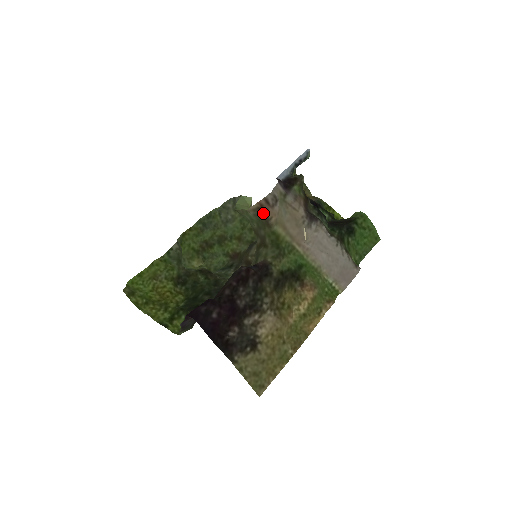
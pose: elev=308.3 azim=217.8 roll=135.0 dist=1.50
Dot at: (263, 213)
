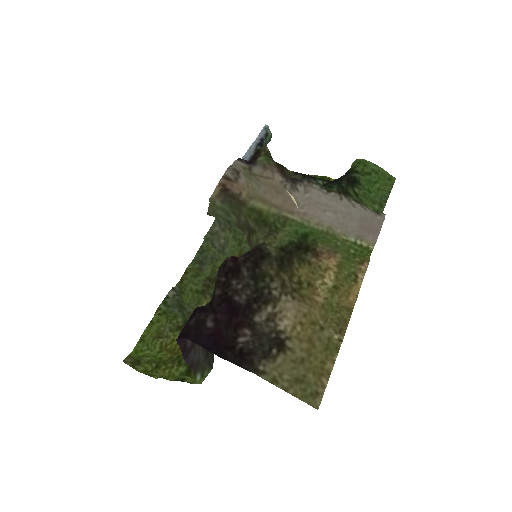
Dot at: (229, 193)
